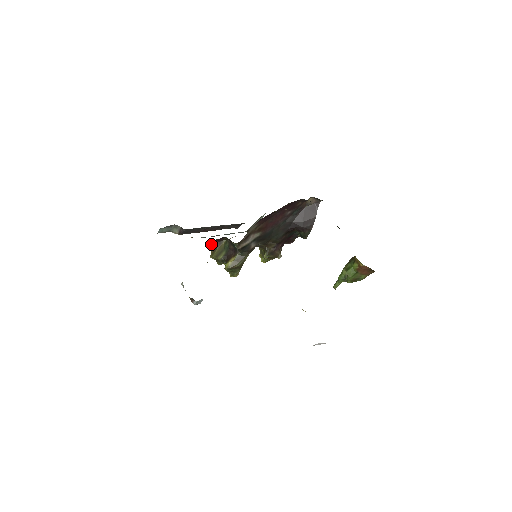
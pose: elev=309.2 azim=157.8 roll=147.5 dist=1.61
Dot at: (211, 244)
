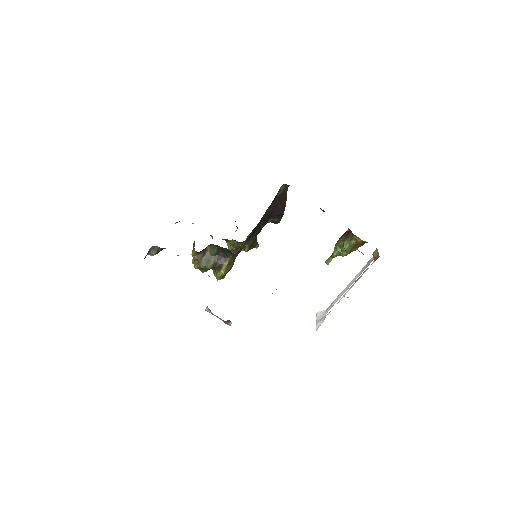
Dot at: (193, 255)
